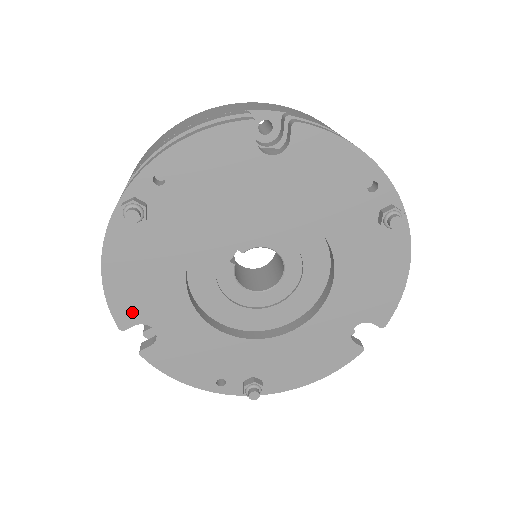
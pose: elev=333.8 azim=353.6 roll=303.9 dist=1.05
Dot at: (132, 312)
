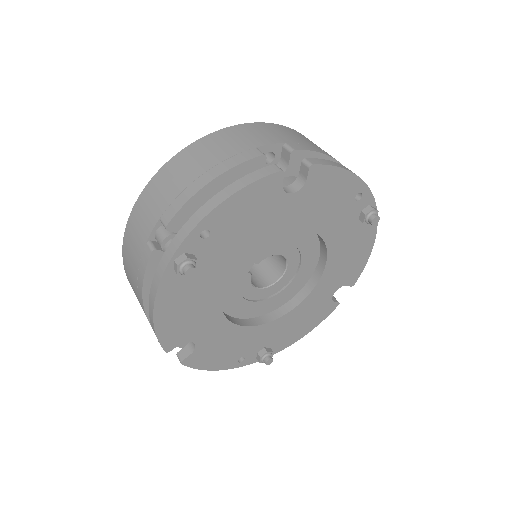
Dot at: (177, 337)
